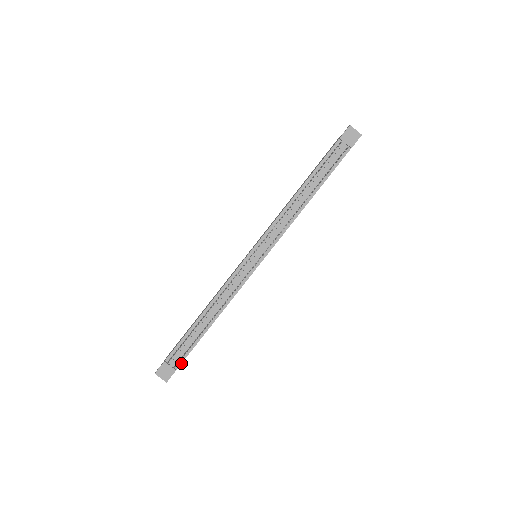
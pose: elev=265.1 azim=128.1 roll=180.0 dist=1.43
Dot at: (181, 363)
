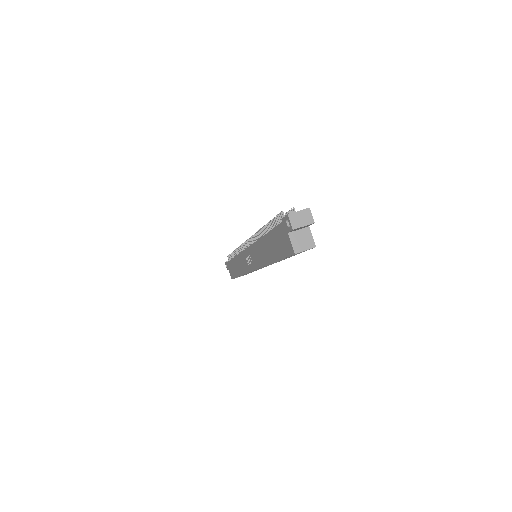
Dot at: occluded
